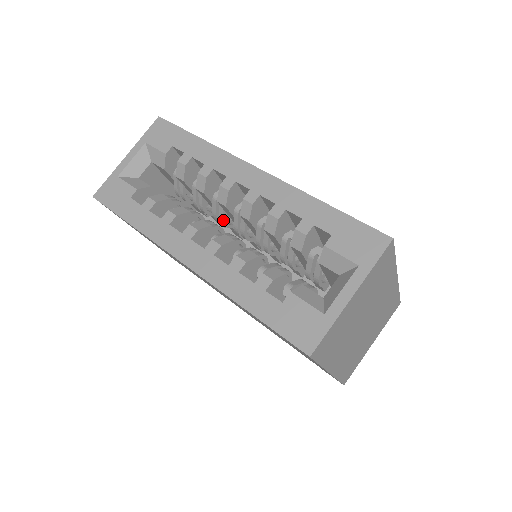
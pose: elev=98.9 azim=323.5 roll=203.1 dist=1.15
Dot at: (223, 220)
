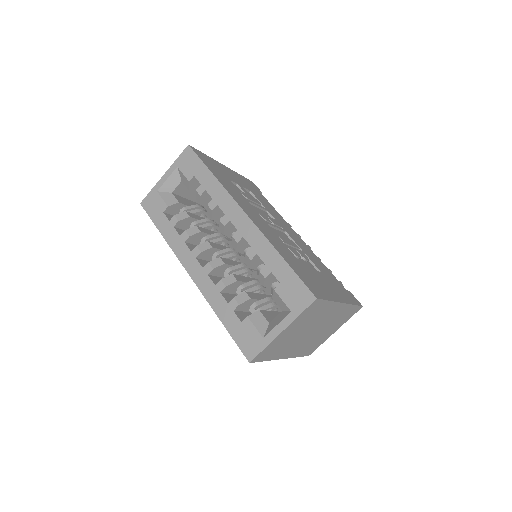
Dot at: (227, 236)
